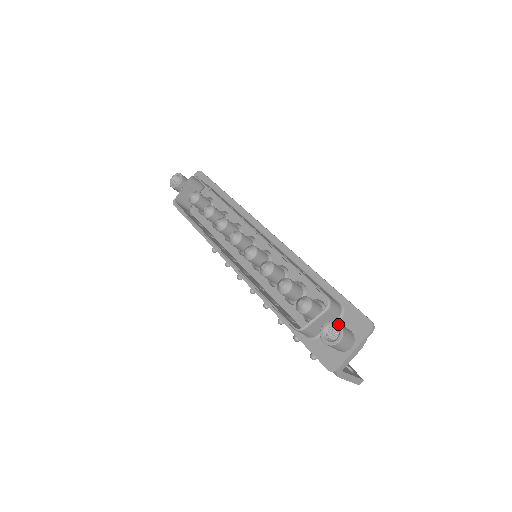
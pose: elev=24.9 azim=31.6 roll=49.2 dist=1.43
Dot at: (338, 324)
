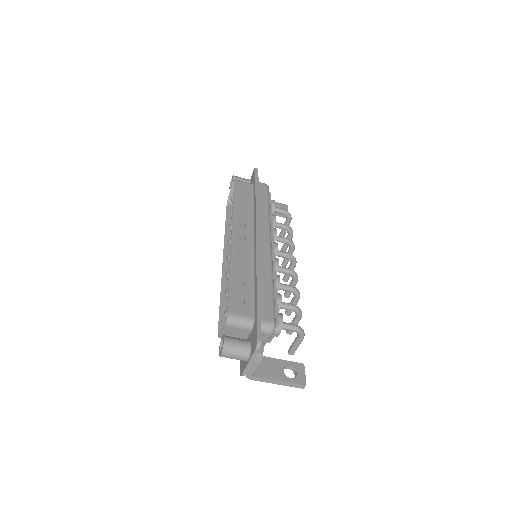
Dot at: (223, 340)
